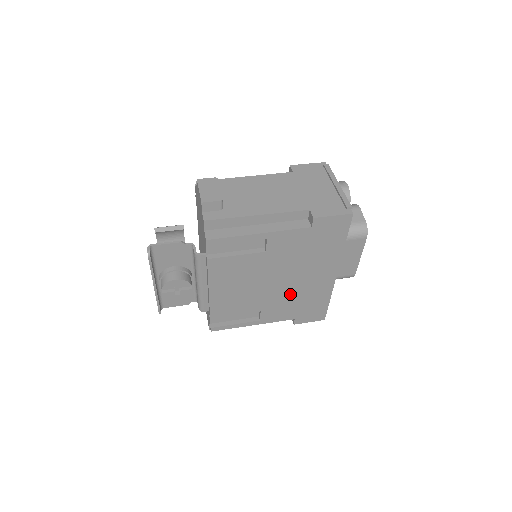
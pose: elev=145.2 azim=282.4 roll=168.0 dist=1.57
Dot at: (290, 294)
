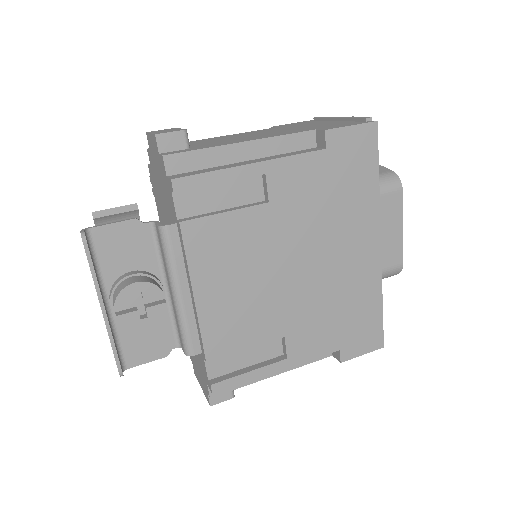
Dot at: (322, 294)
